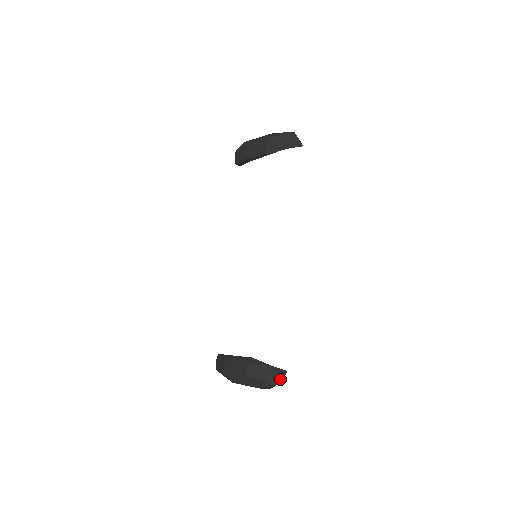
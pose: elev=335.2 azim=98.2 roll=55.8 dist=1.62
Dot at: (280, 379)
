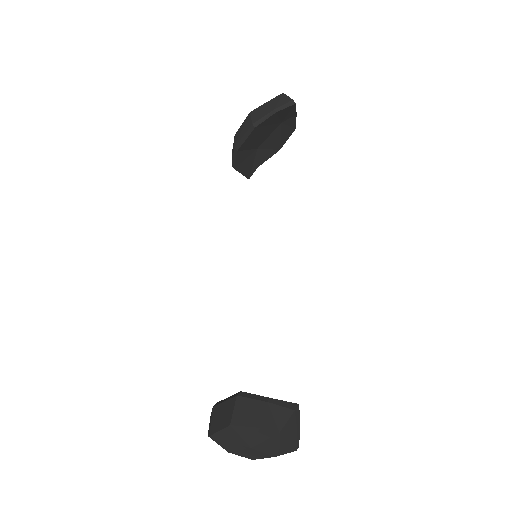
Dot at: (286, 419)
